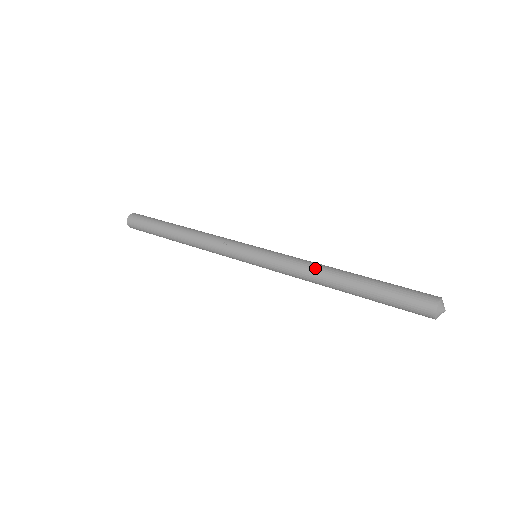
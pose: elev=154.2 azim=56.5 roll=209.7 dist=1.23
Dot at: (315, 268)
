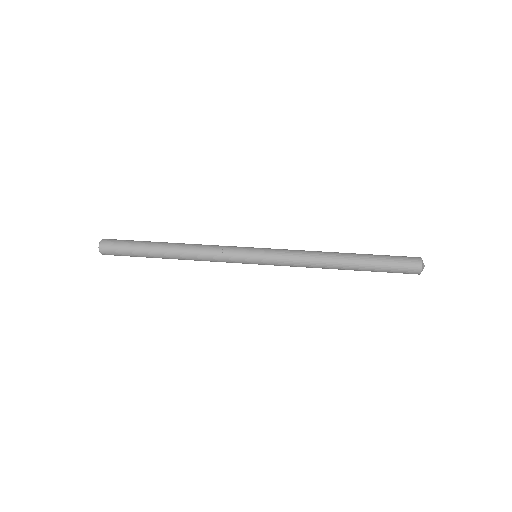
Dot at: (318, 257)
